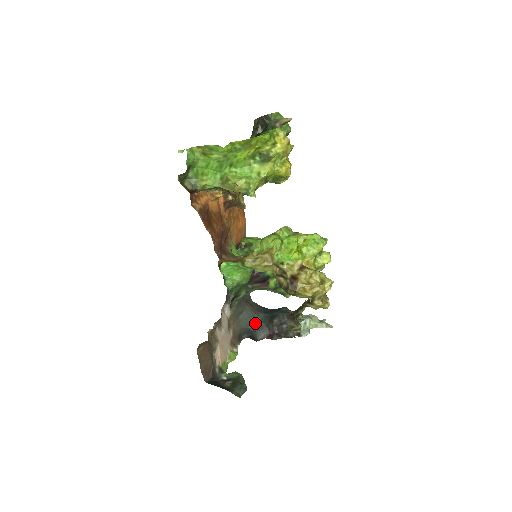
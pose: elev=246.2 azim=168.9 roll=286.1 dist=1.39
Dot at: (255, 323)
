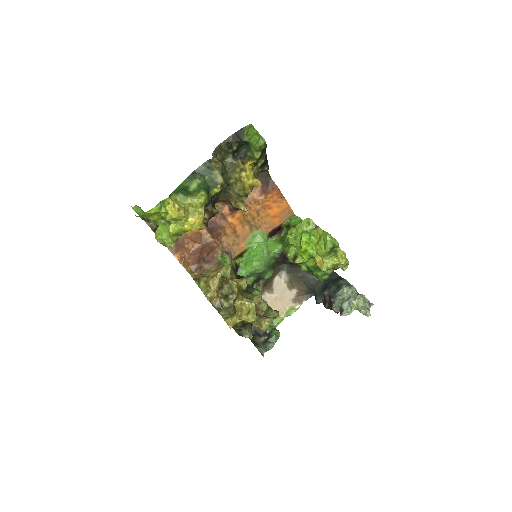
Dot at: (316, 288)
